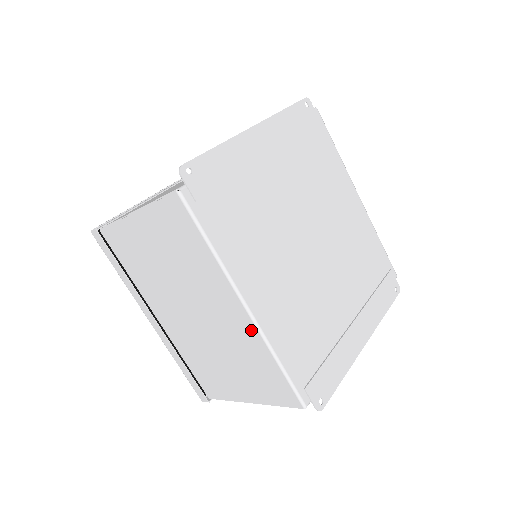
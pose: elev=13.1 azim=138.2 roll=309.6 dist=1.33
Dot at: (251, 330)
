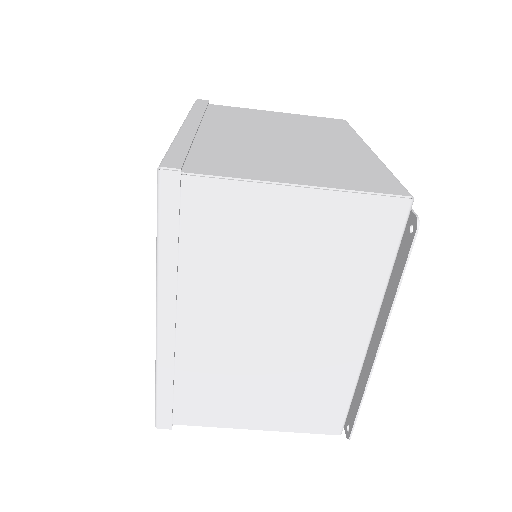
Dot at: (367, 155)
